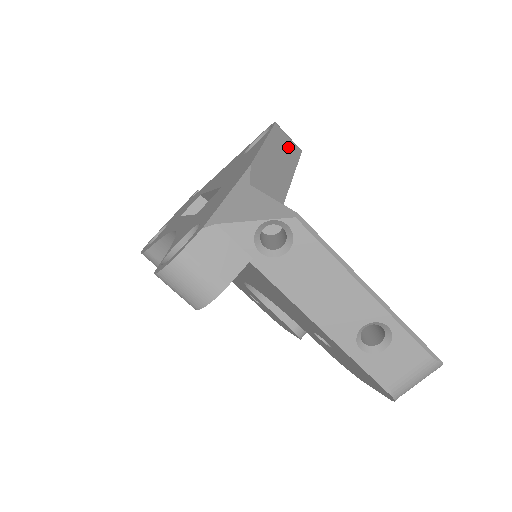
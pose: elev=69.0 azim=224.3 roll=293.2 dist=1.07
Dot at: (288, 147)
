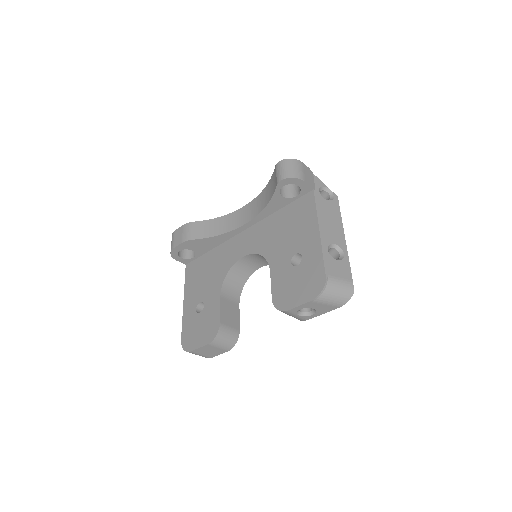
Dot at: occluded
